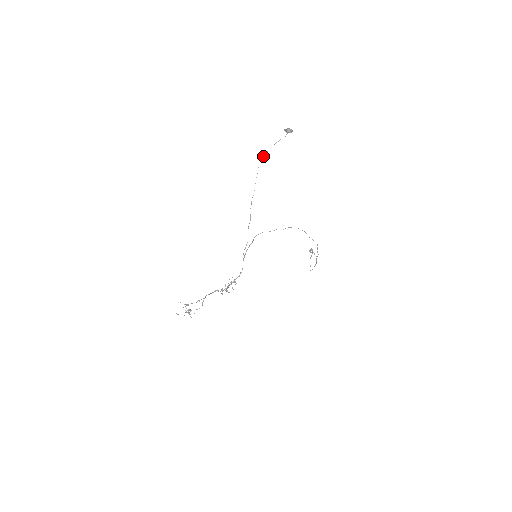
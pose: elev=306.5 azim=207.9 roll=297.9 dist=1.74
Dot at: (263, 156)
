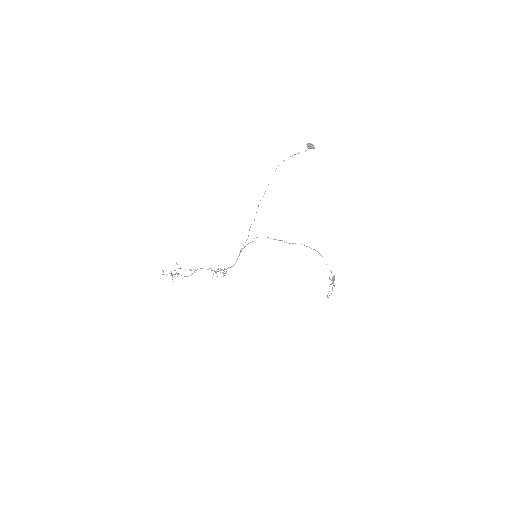
Dot at: occluded
